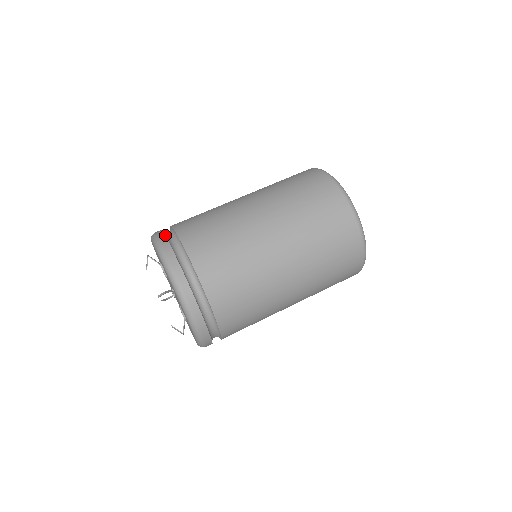
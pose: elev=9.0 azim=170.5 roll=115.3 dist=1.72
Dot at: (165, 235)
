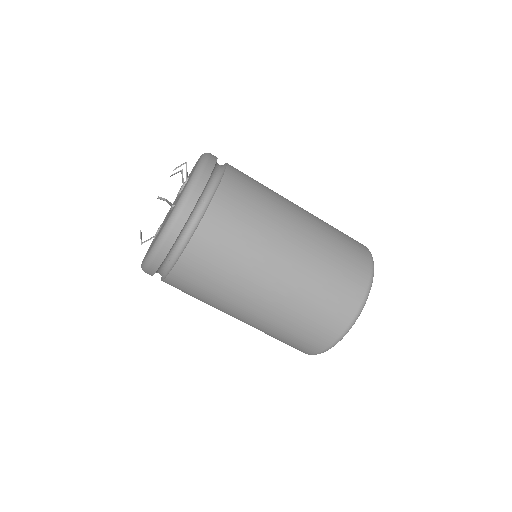
Dot at: occluded
